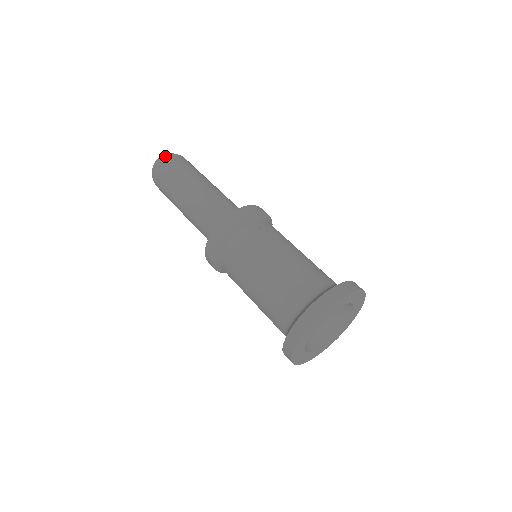
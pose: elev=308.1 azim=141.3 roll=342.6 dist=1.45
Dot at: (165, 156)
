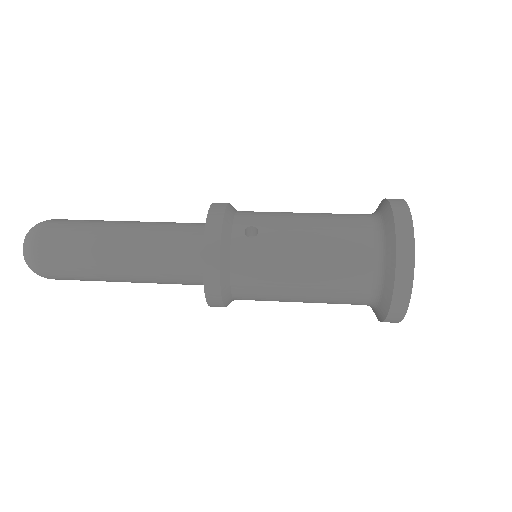
Dot at: (31, 244)
